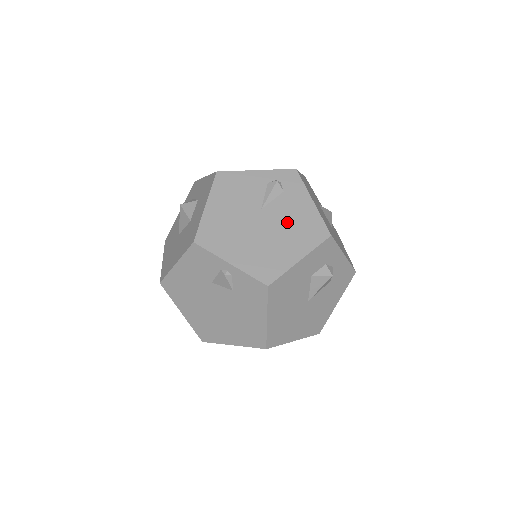
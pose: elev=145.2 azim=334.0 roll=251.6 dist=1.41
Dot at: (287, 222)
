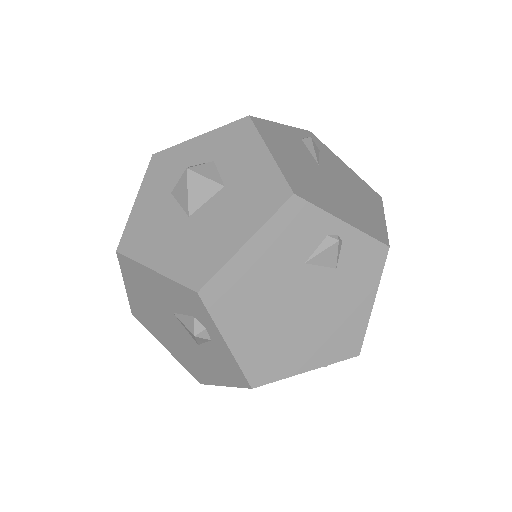
Dot at: (347, 181)
